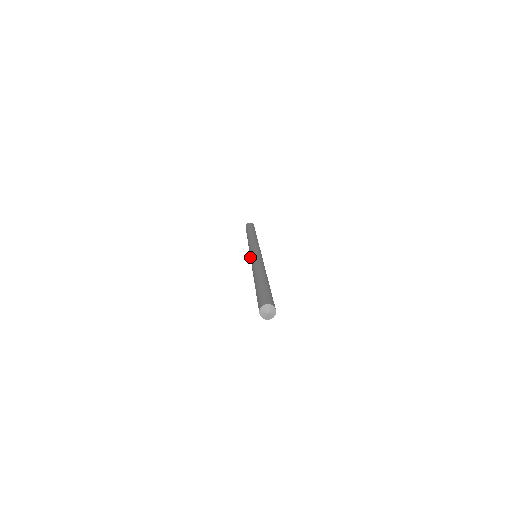
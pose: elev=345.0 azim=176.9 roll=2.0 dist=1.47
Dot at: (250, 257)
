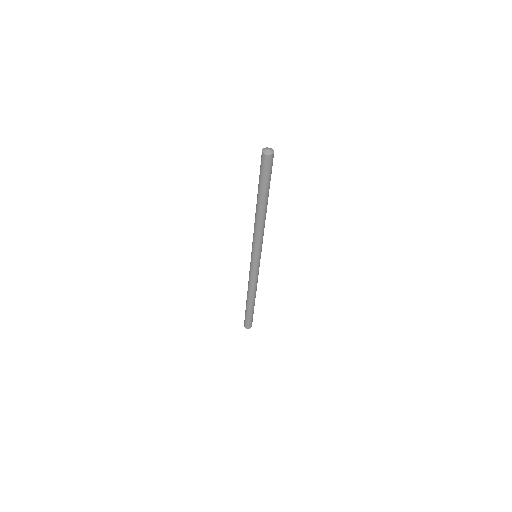
Dot at: occluded
